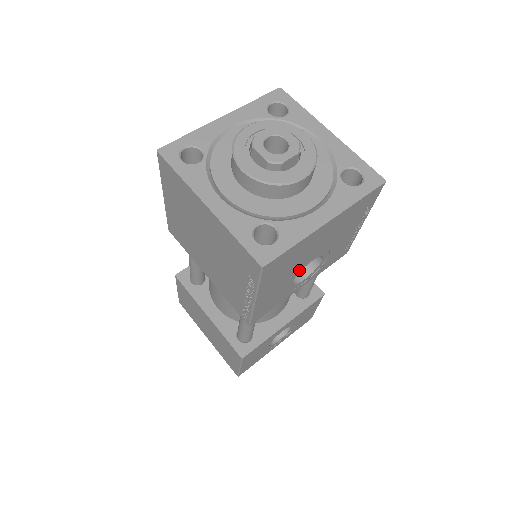
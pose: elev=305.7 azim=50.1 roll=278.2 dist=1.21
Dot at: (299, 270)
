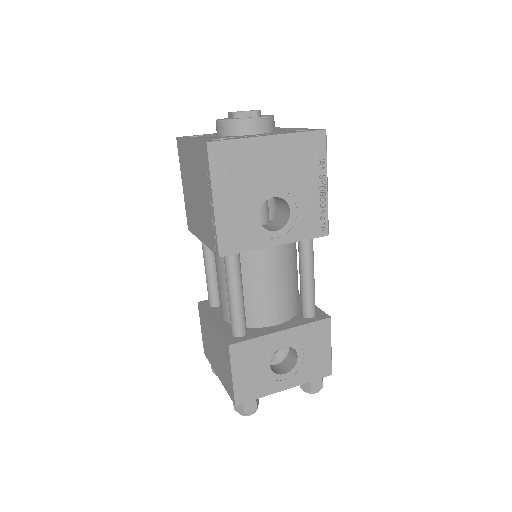
Dot at: (260, 200)
